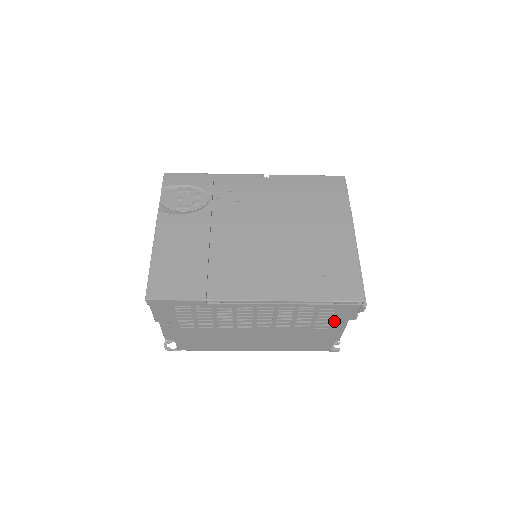
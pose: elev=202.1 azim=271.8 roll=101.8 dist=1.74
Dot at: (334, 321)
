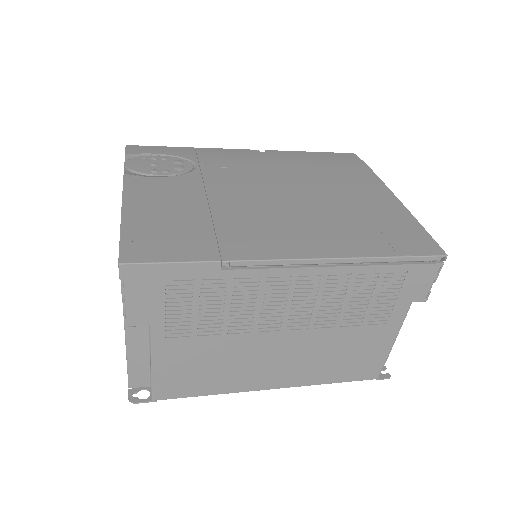
Dot at: (398, 305)
